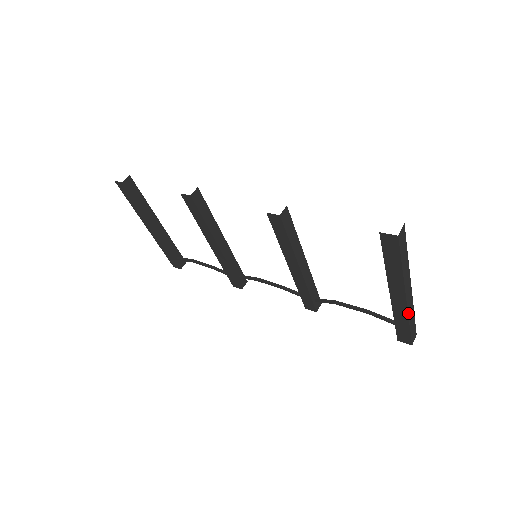
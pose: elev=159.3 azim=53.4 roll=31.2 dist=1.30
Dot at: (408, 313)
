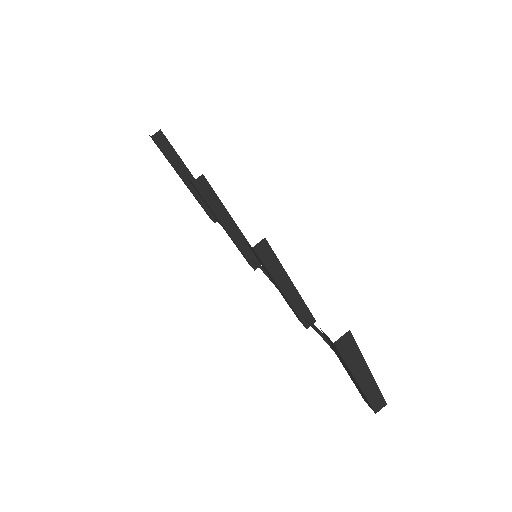
Dot at: (365, 393)
